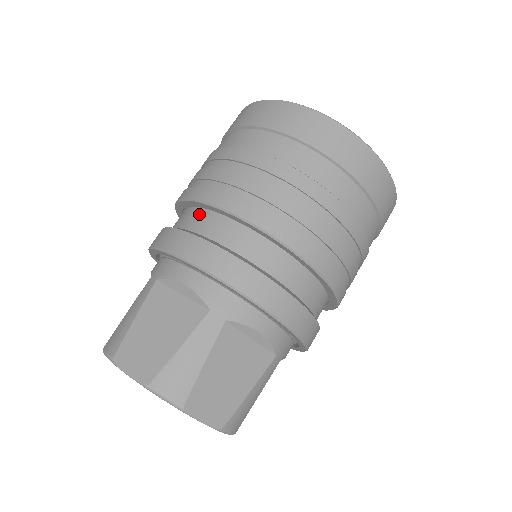
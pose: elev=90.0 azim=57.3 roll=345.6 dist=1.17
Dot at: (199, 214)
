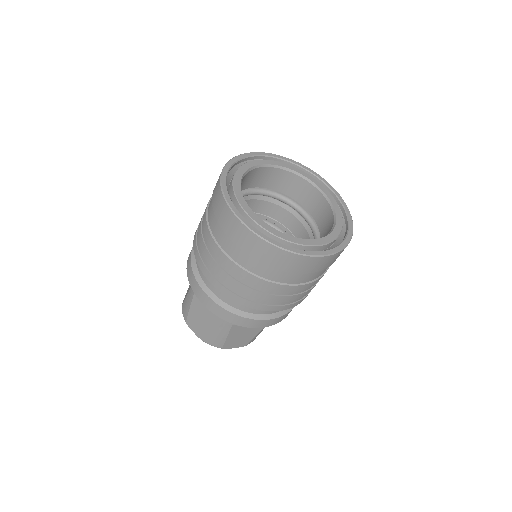
Dot at: occluded
